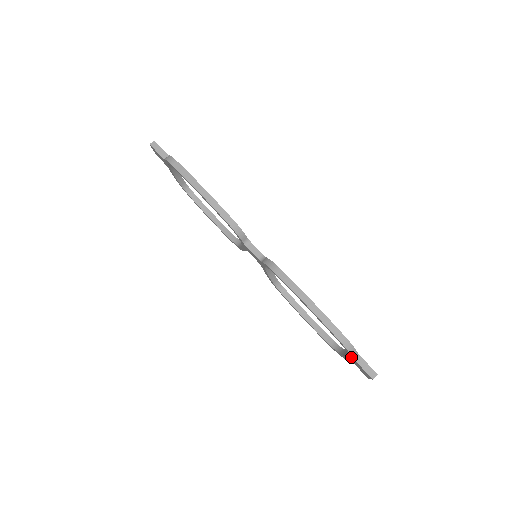
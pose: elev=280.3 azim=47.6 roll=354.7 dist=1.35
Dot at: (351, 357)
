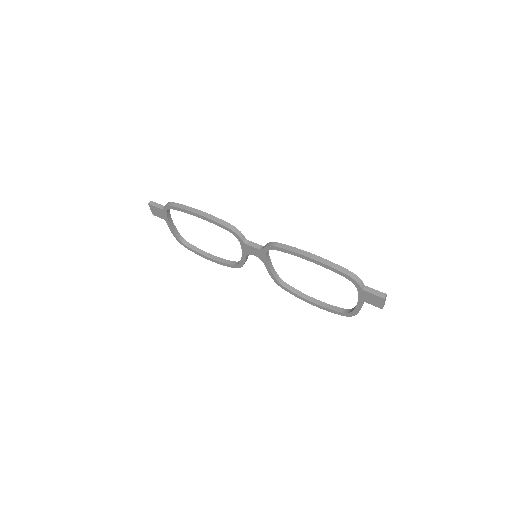
Dot at: (360, 290)
